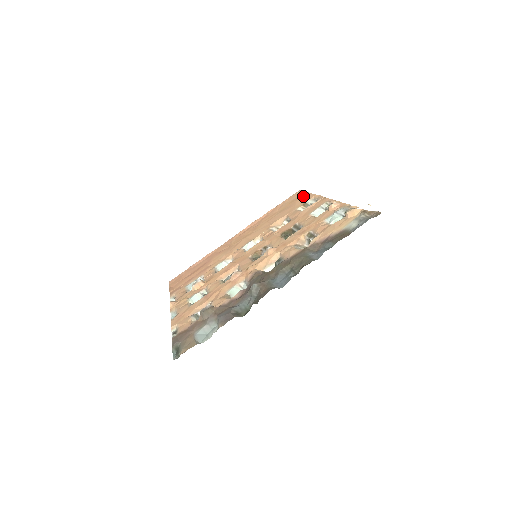
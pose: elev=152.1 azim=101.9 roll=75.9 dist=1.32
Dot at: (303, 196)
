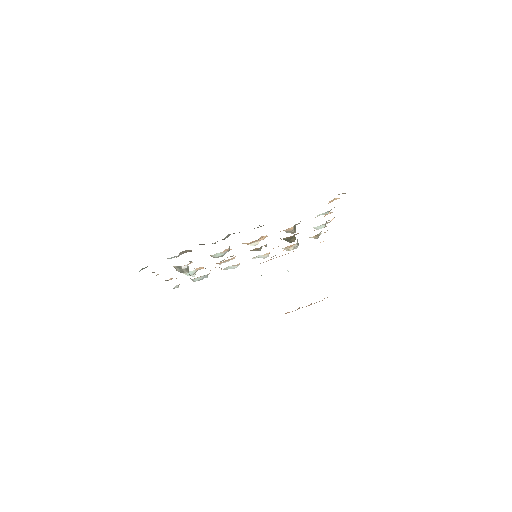
Dot at: occluded
